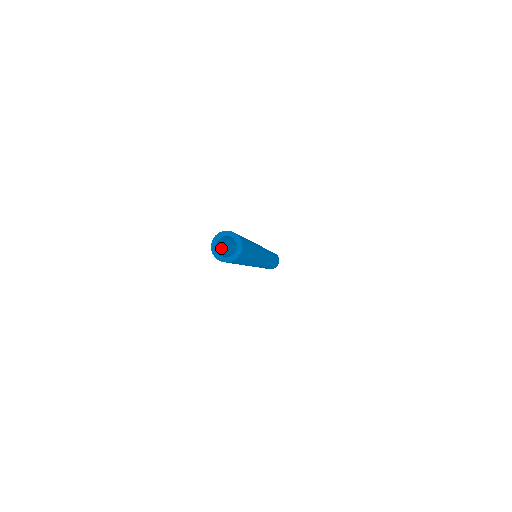
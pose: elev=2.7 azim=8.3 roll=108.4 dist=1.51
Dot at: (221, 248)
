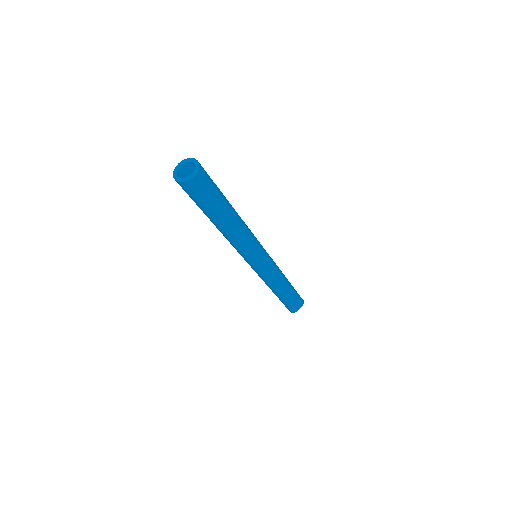
Dot at: occluded
